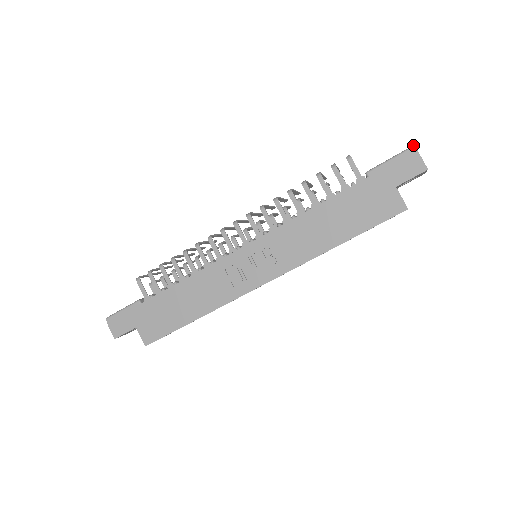
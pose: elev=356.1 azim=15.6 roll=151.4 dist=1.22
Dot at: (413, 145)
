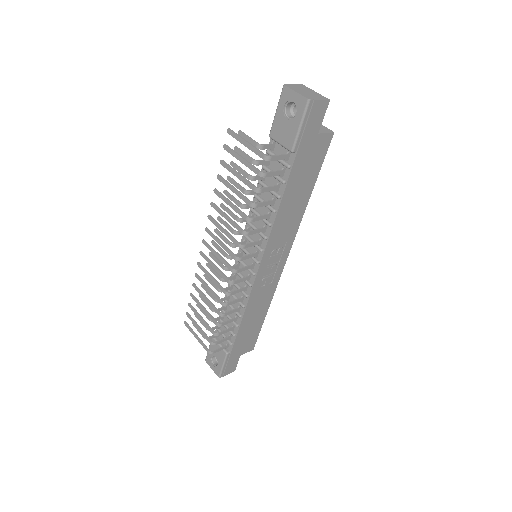
Dot at: (308, 100)
